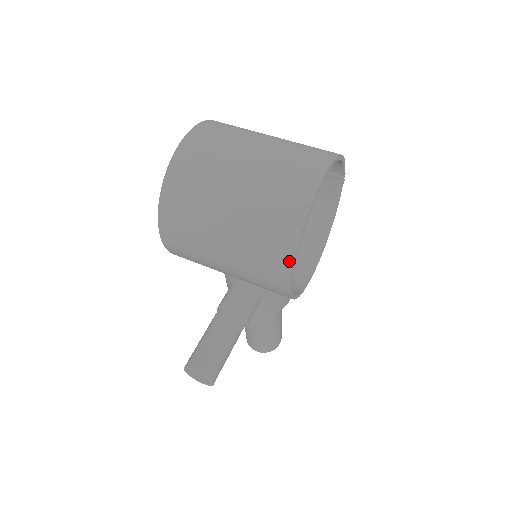
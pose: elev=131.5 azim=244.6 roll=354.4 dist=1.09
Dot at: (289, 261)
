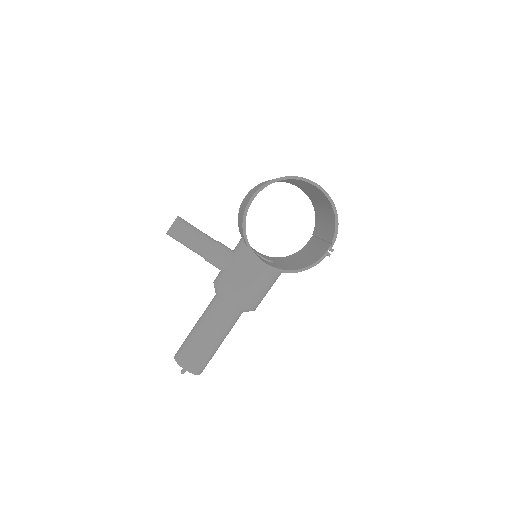
Dot at: (265, 184)
